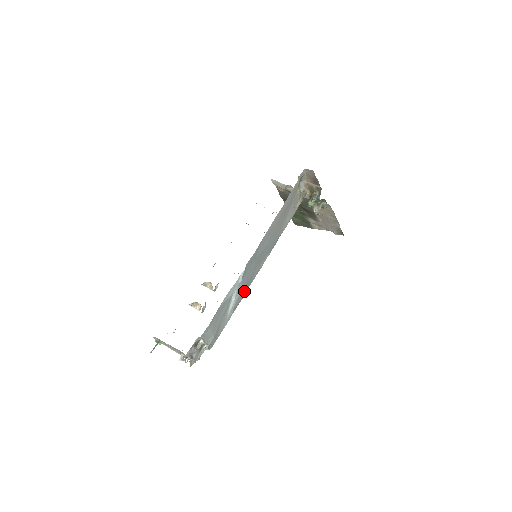
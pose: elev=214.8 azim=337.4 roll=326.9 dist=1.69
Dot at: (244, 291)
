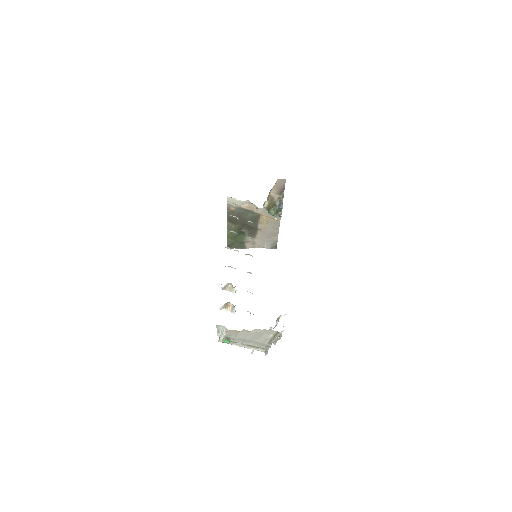
Dot at: occluded
